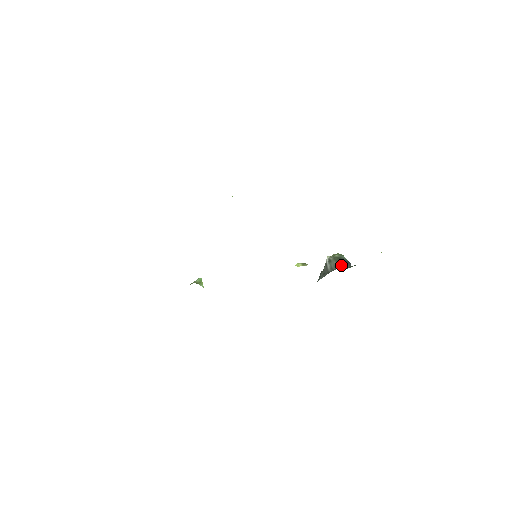
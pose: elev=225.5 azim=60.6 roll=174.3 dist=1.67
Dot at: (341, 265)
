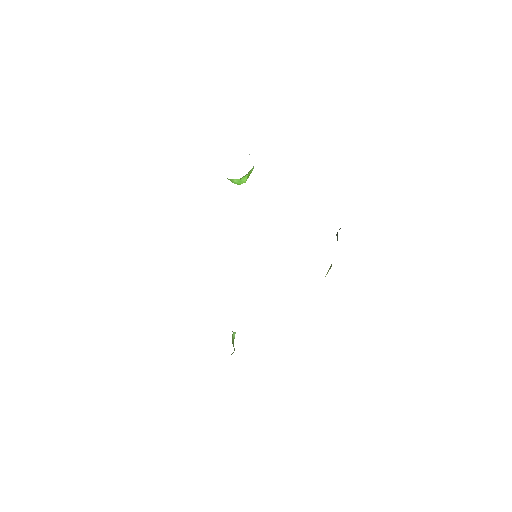
Dot at: occluded
